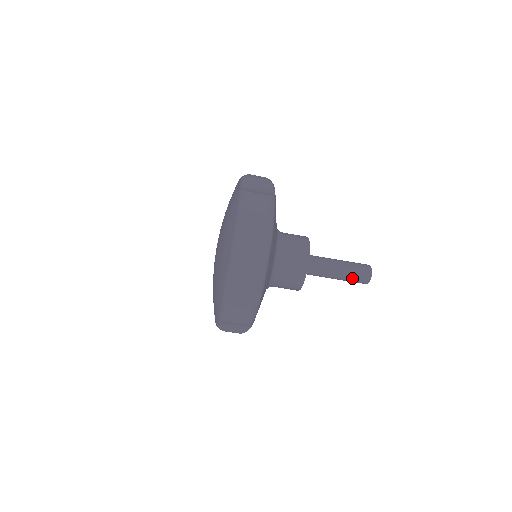
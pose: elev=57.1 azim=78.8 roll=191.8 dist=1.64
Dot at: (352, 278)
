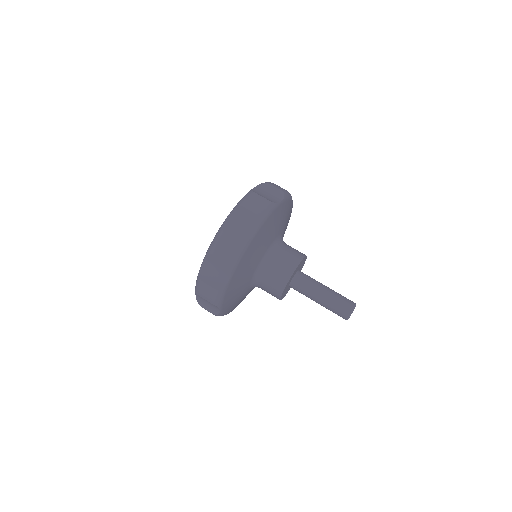
Dot at: (336, 303)
